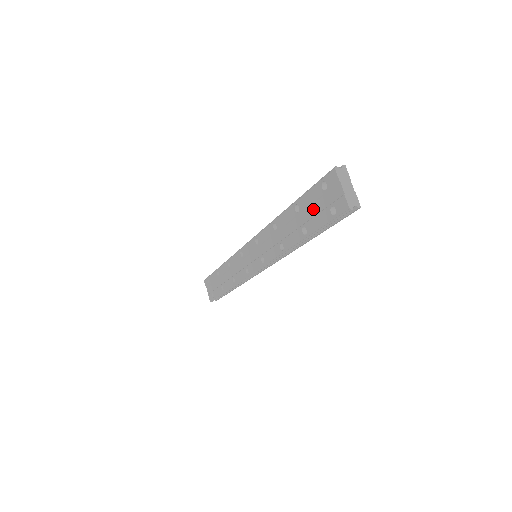
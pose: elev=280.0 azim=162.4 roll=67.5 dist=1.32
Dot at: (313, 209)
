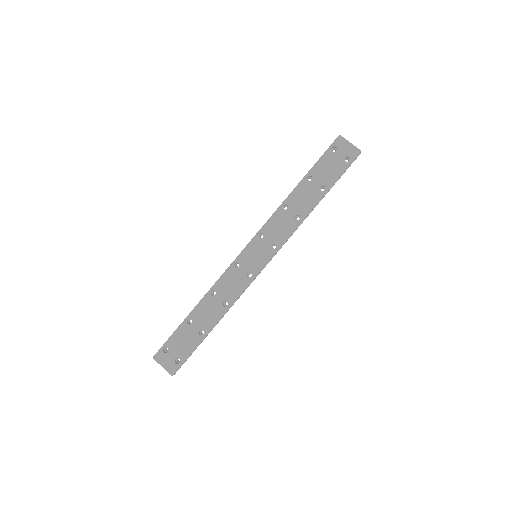
Dot at: (327, 169)
